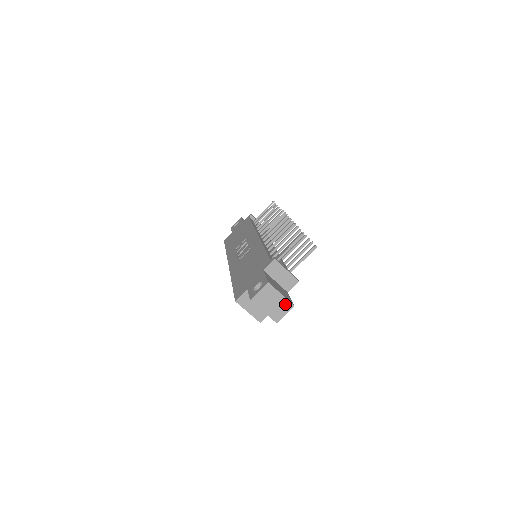
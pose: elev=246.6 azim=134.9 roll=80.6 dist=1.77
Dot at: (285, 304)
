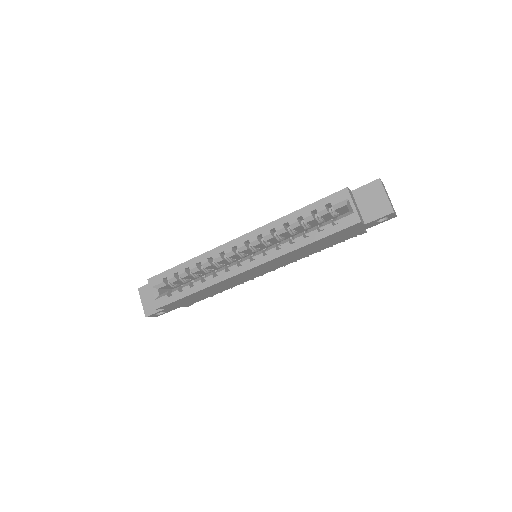
Dot at: (393, 208)
